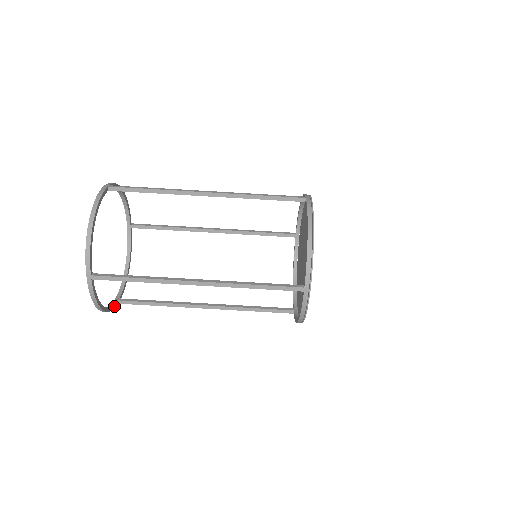
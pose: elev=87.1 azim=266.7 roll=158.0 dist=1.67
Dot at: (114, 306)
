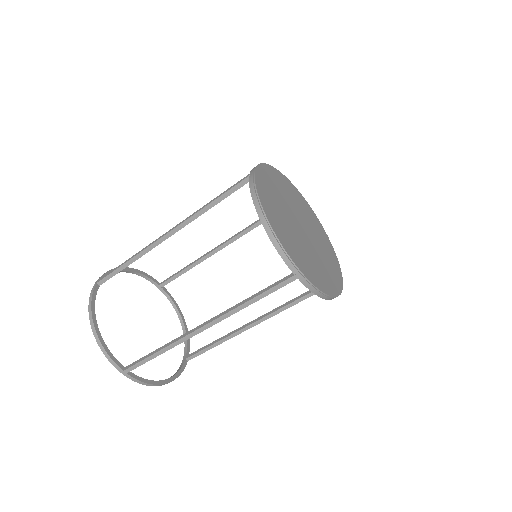
Dot at: (182, 368)
